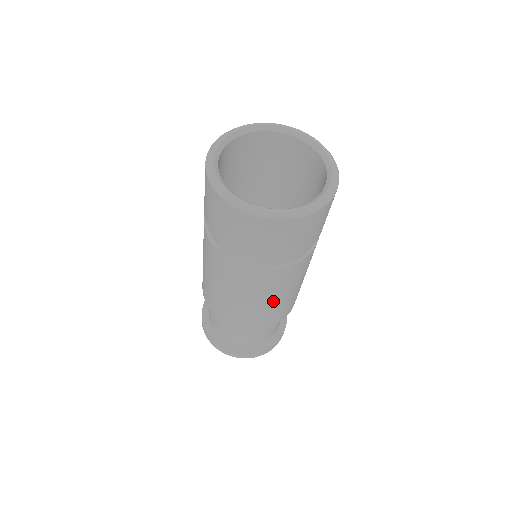
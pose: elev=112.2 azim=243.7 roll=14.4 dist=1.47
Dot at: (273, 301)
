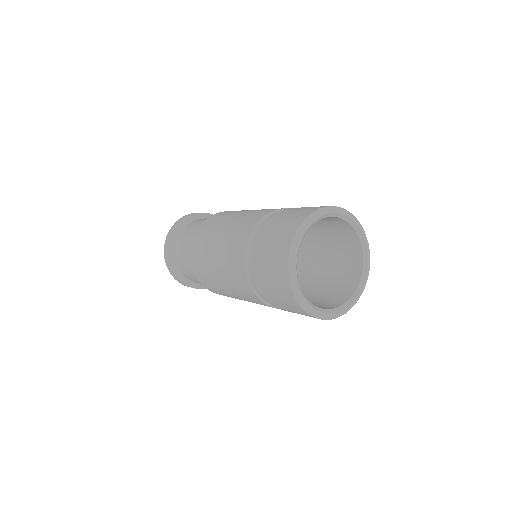
Dot at: occluded
